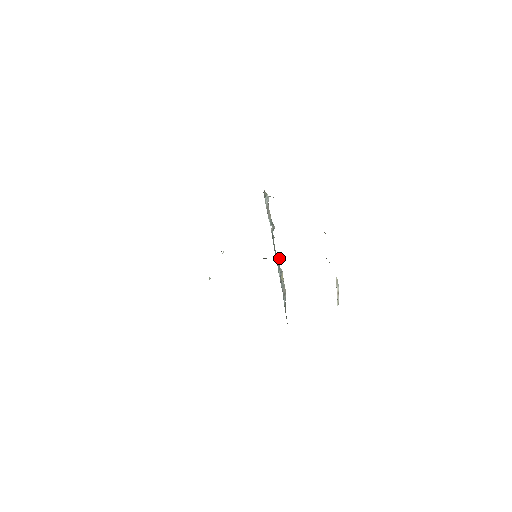
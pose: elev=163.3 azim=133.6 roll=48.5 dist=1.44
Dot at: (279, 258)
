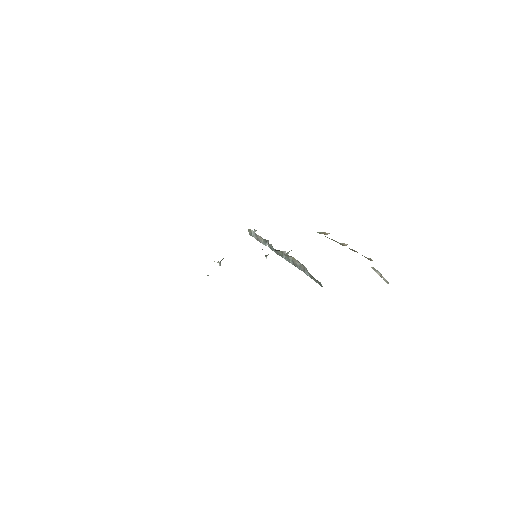
Dot at: (284, 253)
